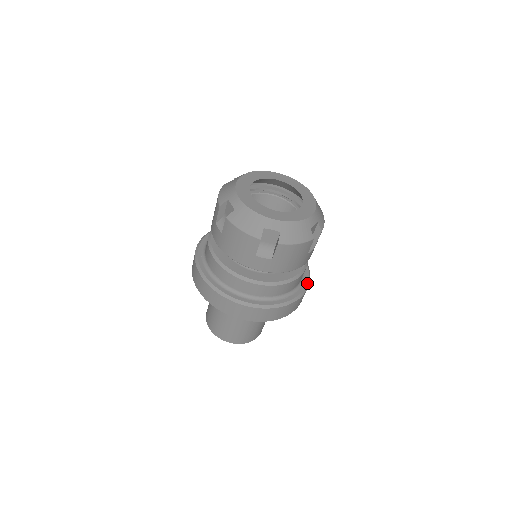
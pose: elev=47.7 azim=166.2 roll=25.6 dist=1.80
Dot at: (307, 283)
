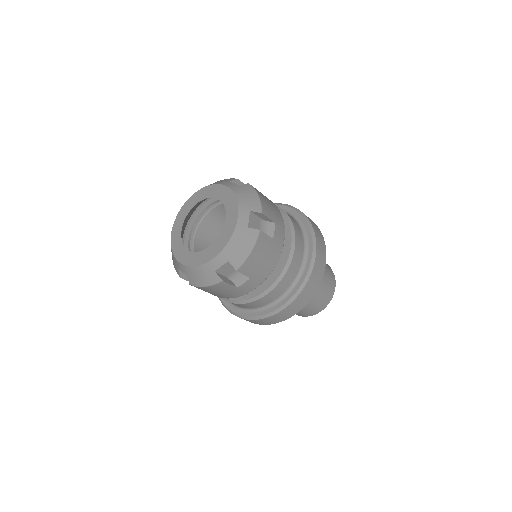
Dot at: (293, 296)
